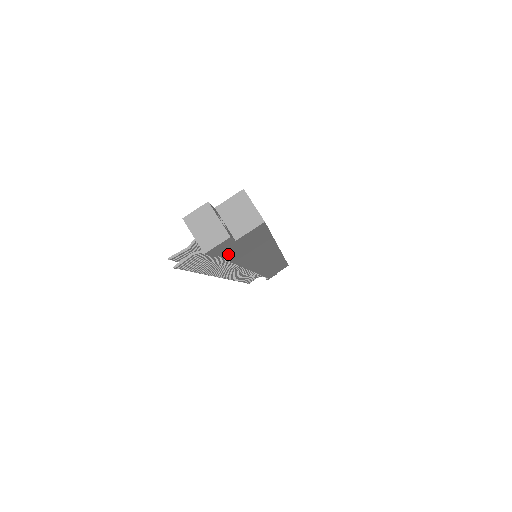
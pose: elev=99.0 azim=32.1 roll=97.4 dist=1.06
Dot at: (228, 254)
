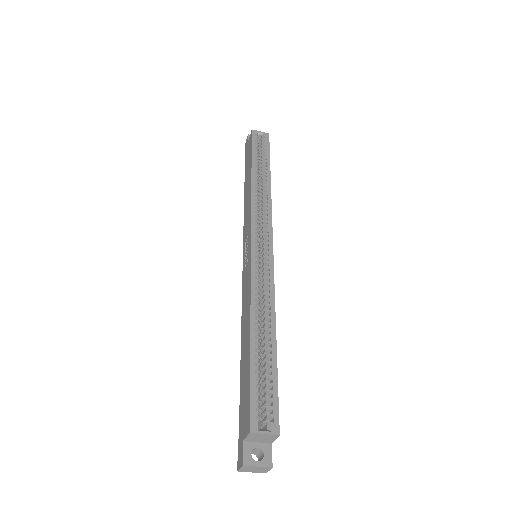
Dot at: occluded
